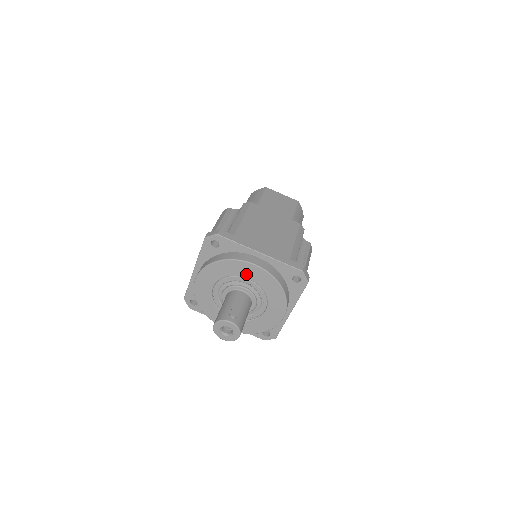
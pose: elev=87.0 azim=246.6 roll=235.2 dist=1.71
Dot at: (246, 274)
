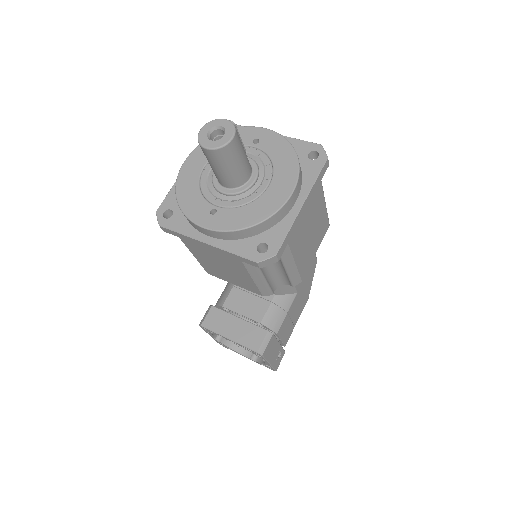
Dot at: (251, 141)
